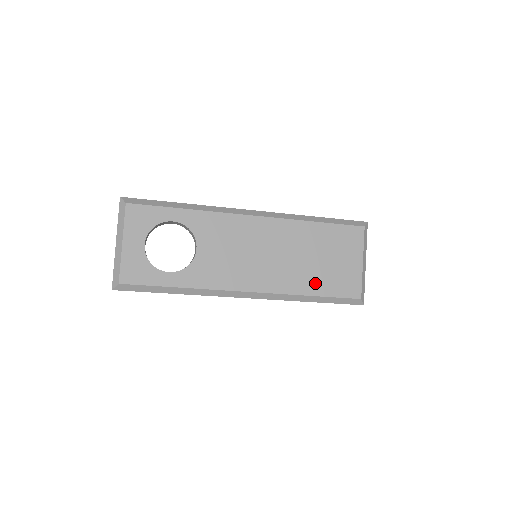
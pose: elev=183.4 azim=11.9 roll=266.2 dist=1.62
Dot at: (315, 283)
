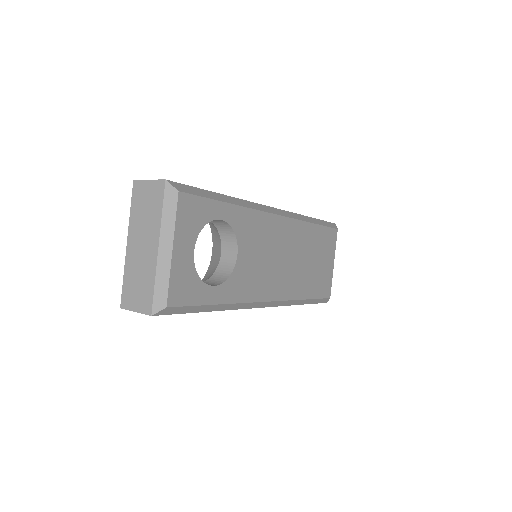
Dot at: (309, 286)
